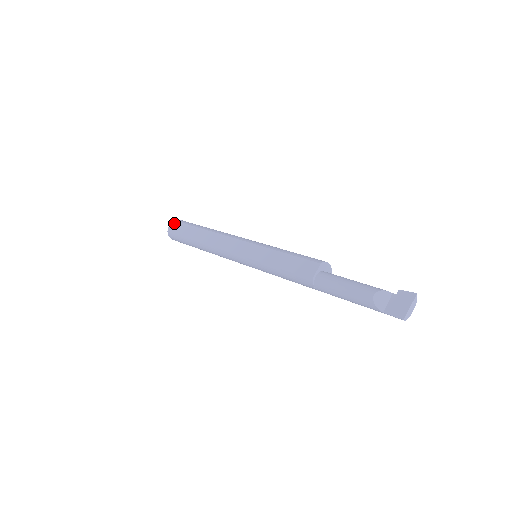
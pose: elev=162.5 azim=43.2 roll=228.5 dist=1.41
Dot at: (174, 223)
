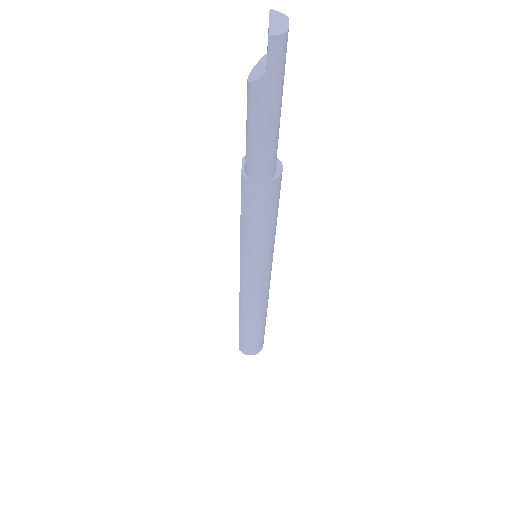
Dot at: occluded
